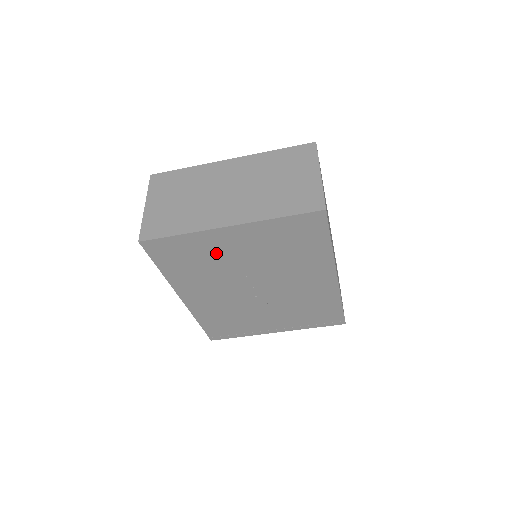
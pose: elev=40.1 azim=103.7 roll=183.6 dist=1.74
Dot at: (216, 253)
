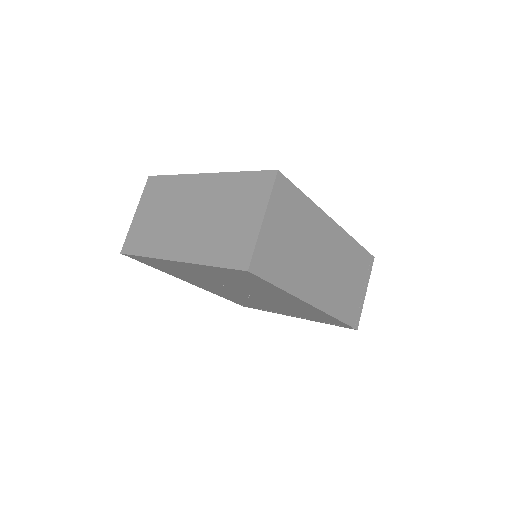
Dot at: (185, 270)
